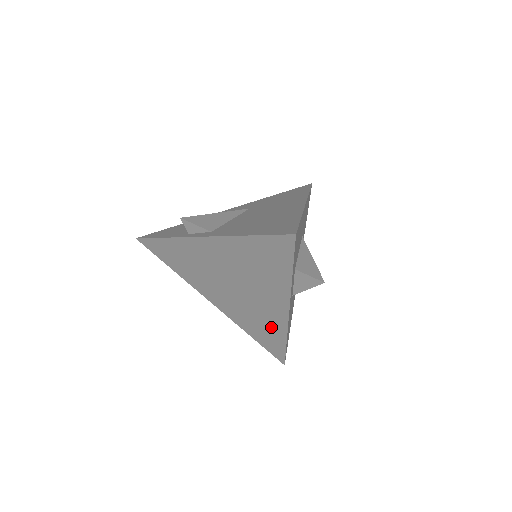
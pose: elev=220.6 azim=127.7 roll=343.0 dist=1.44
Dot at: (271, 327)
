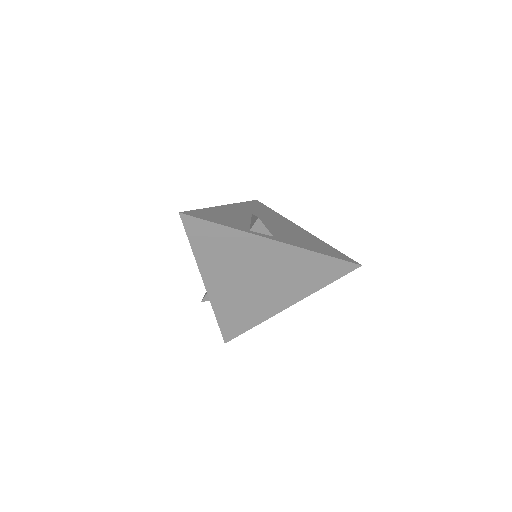
Dot at: (253, 314)
